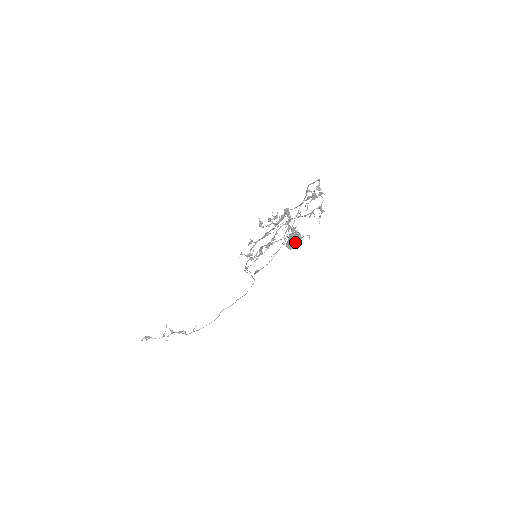
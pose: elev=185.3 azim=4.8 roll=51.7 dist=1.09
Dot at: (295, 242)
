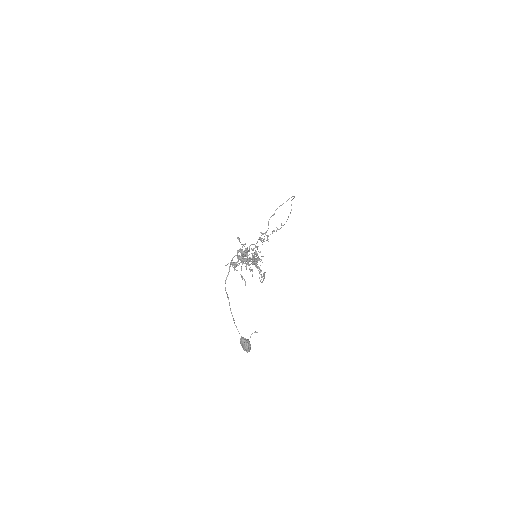
Dot at: (246, 351)
